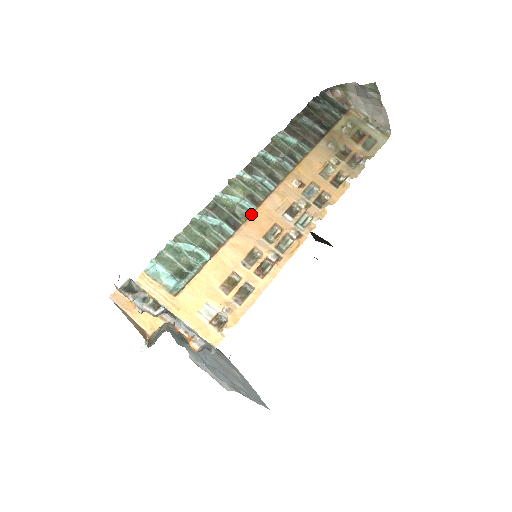
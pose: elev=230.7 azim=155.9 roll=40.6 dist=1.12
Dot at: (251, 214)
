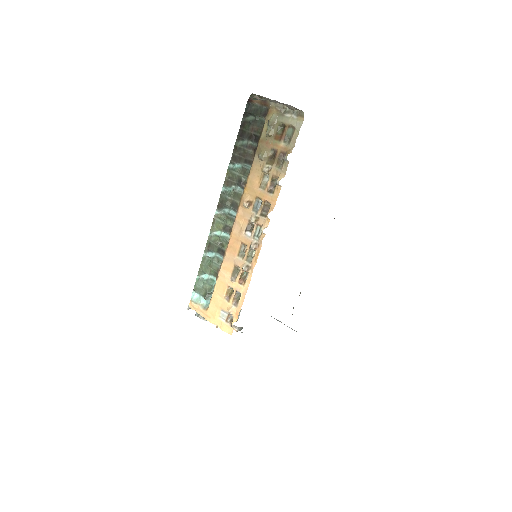
Dot at: (229, 241)
